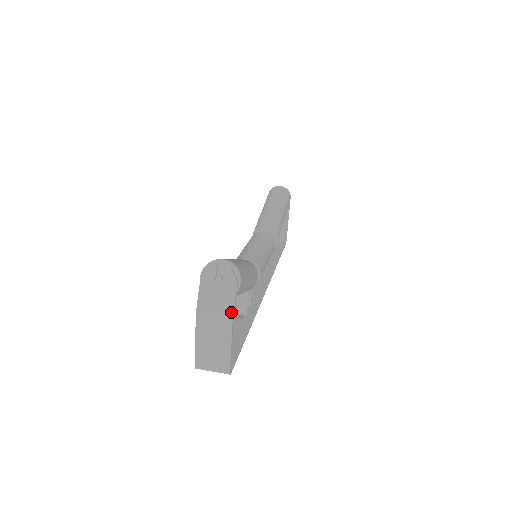
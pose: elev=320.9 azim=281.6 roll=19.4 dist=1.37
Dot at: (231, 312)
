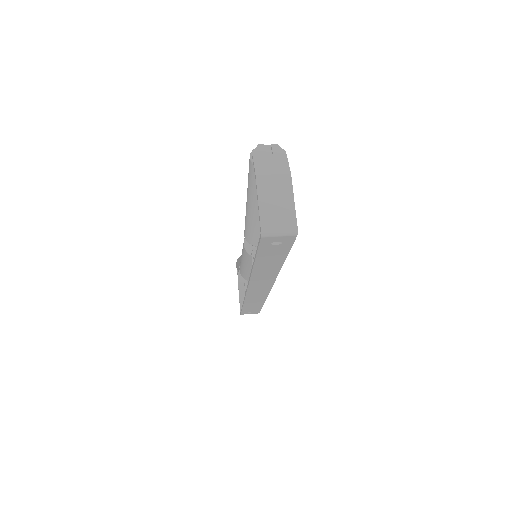
Dot at: (288, 170)
